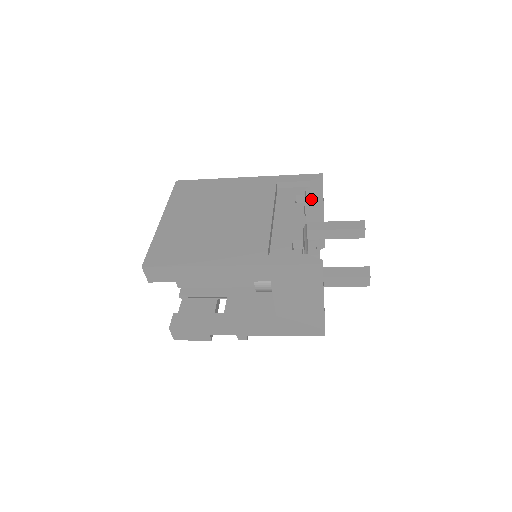
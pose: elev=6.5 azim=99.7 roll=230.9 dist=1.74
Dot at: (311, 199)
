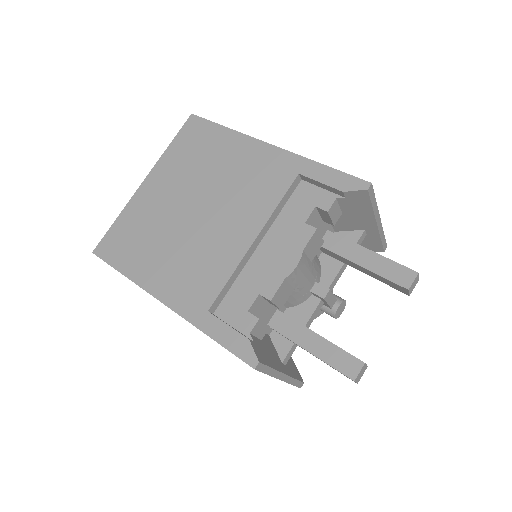
Dot at: (350, 209)
